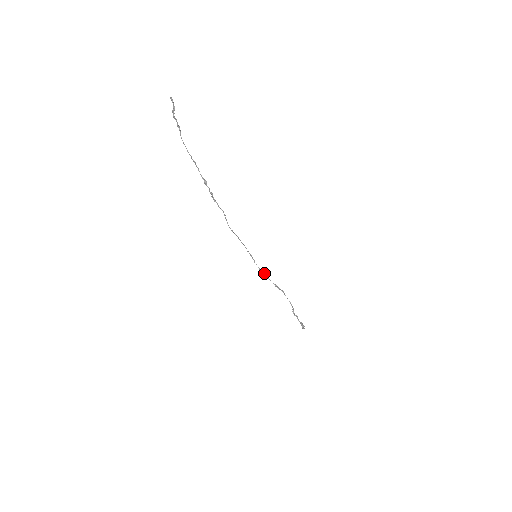
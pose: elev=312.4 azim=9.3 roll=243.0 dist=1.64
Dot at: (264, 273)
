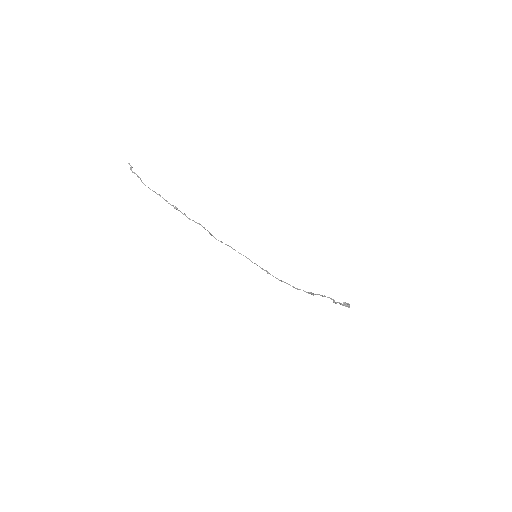
Dot at: occluded
